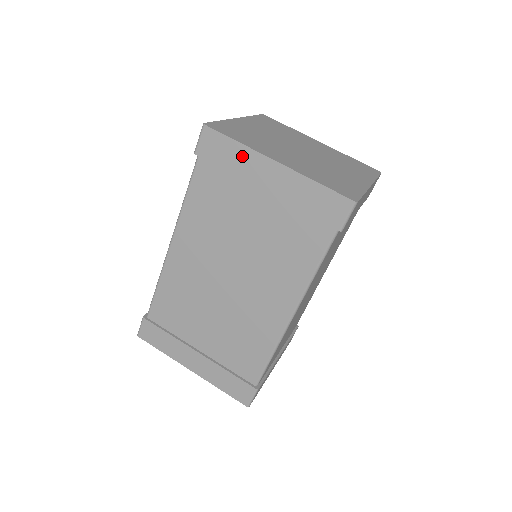
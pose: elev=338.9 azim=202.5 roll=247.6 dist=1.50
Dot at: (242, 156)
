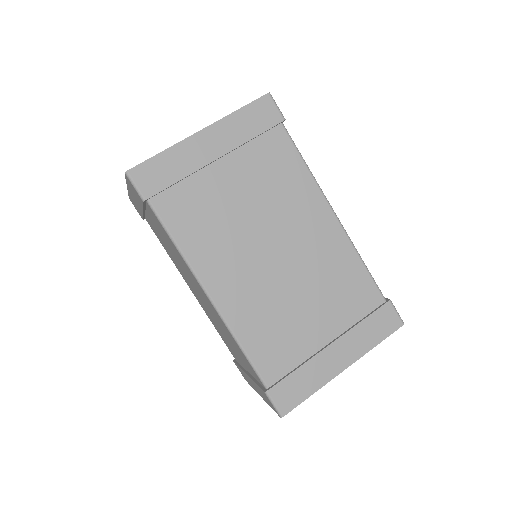
Dot at: (177, 156)
